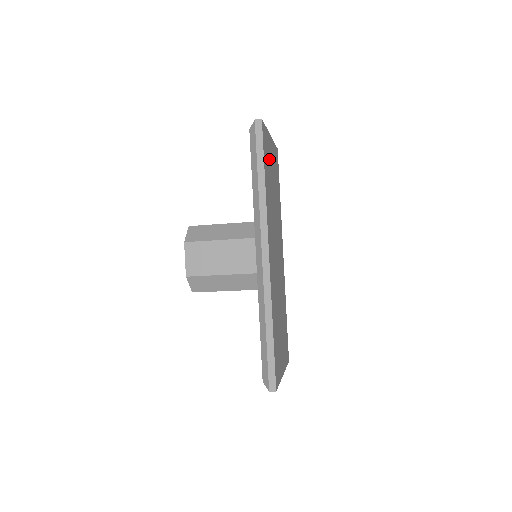
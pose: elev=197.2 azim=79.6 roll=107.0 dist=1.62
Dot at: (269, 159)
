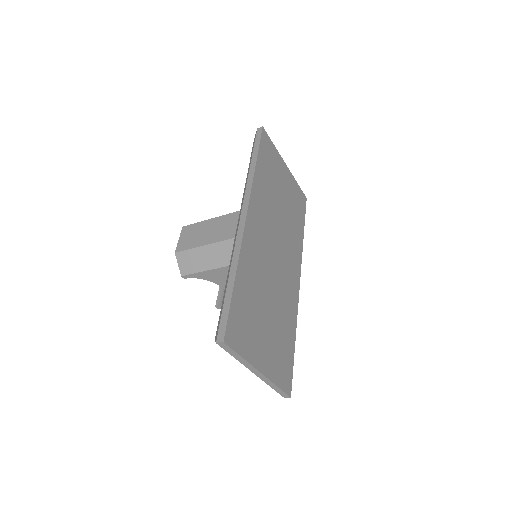
Dot at: (276, 170)
